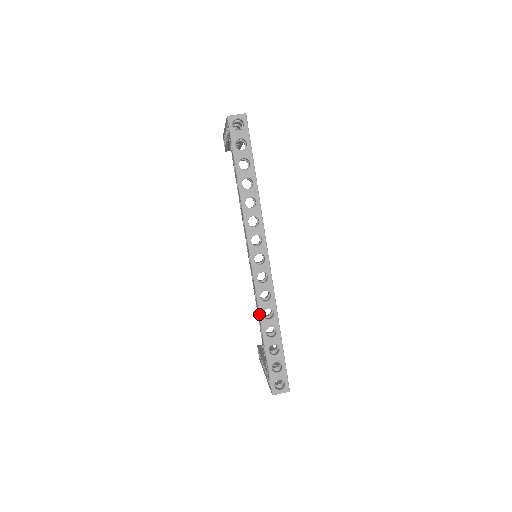
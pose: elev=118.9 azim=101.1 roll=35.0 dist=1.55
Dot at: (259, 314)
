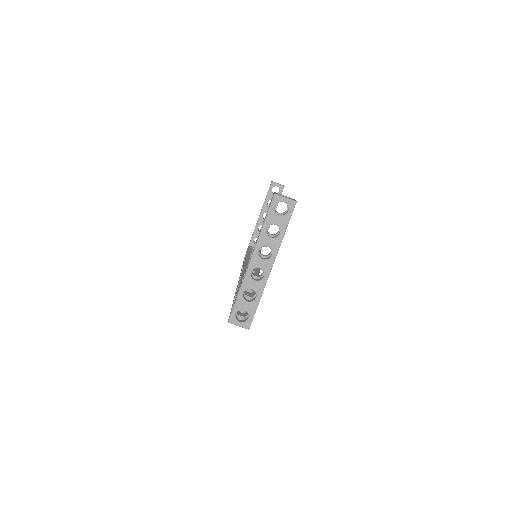
Dot at: occluded
